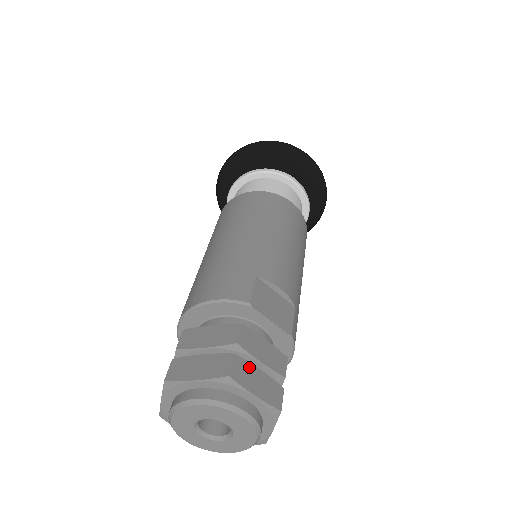
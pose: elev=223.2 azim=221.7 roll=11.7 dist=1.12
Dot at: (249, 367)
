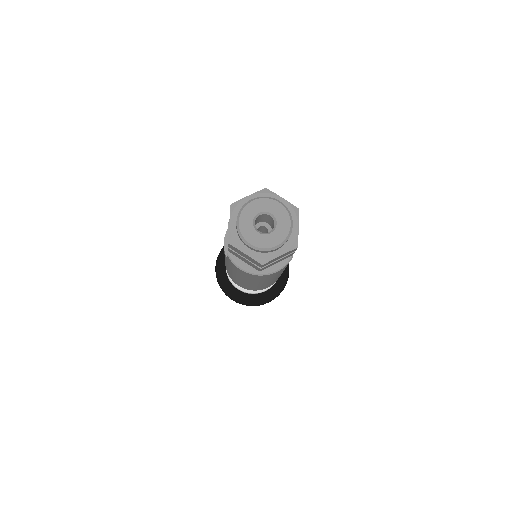
Dot at: occluded
